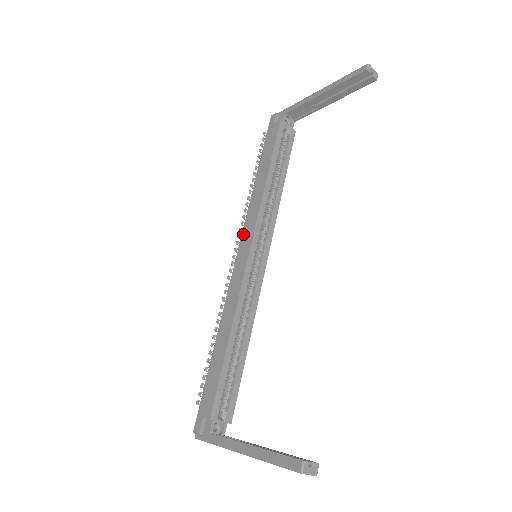
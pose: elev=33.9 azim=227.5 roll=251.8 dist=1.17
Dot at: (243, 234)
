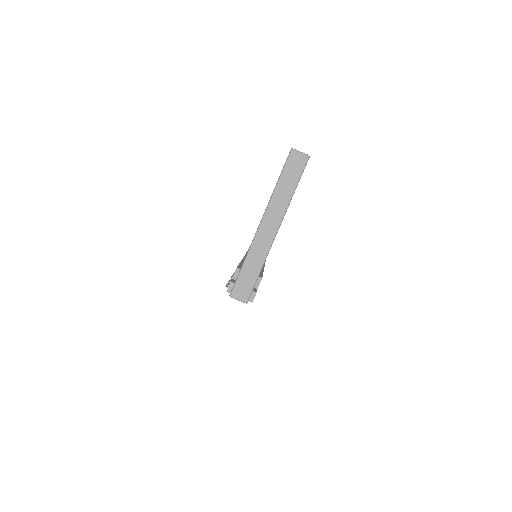
Dot at: occluded
